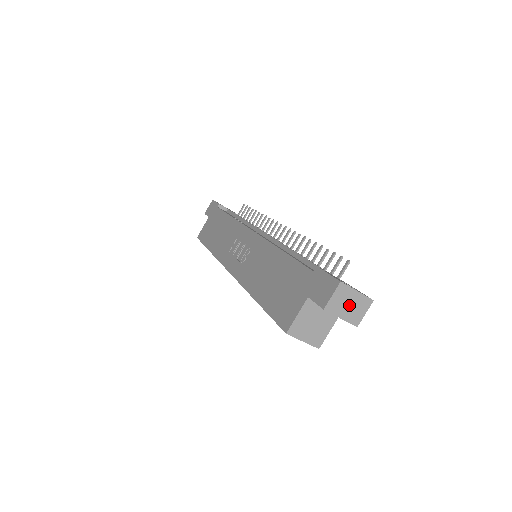
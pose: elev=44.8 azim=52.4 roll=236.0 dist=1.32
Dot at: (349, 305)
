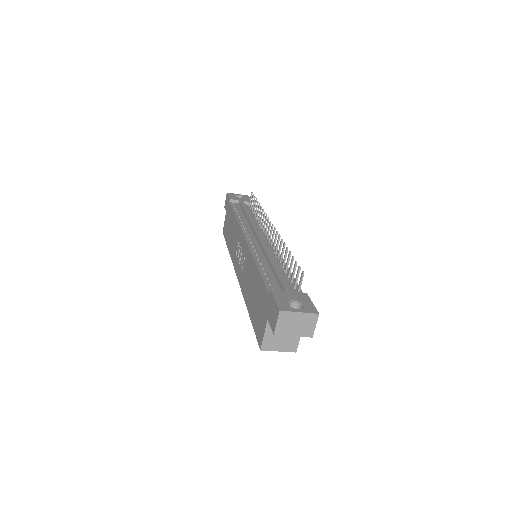
Dot at: (296, 324)
